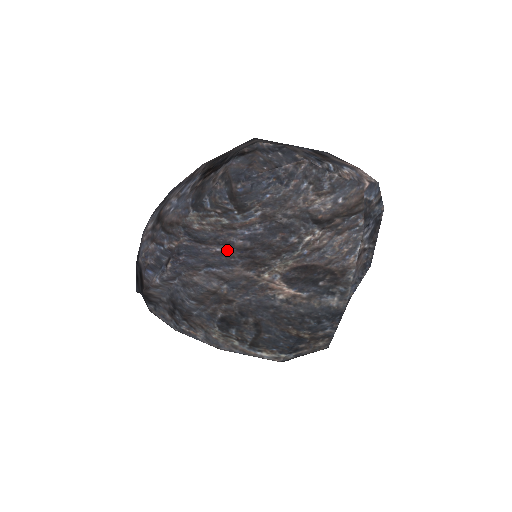
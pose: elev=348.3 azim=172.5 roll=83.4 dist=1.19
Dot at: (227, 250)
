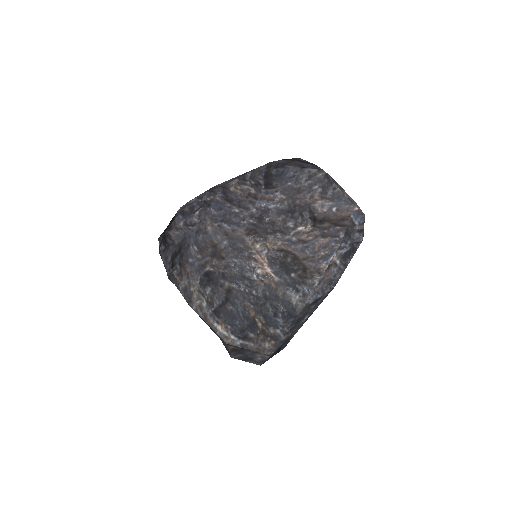
Dot at: (242, 213)
